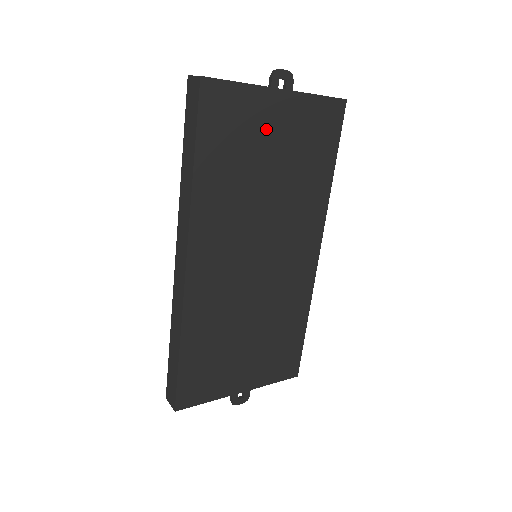
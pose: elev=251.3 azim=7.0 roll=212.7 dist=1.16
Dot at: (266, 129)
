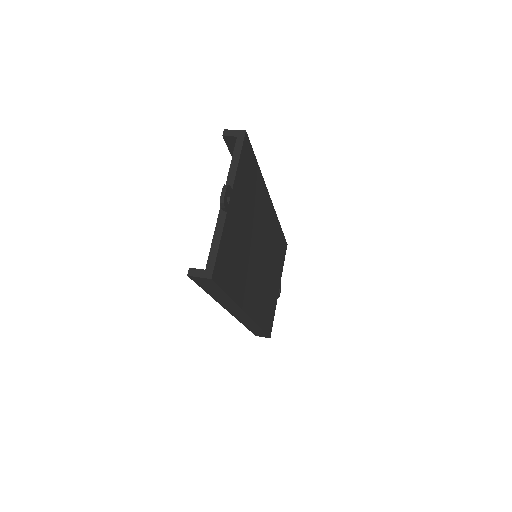
Dot at: (236, 226)
